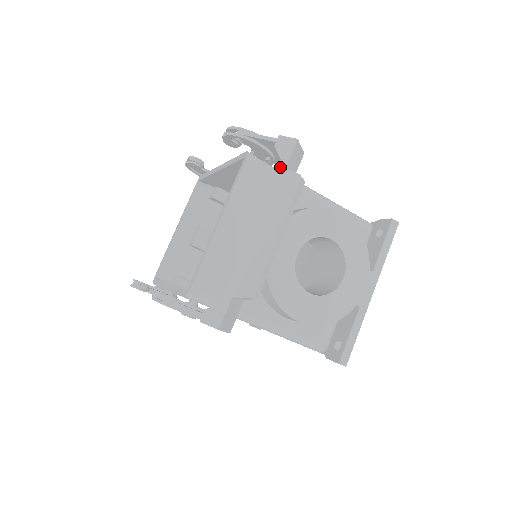
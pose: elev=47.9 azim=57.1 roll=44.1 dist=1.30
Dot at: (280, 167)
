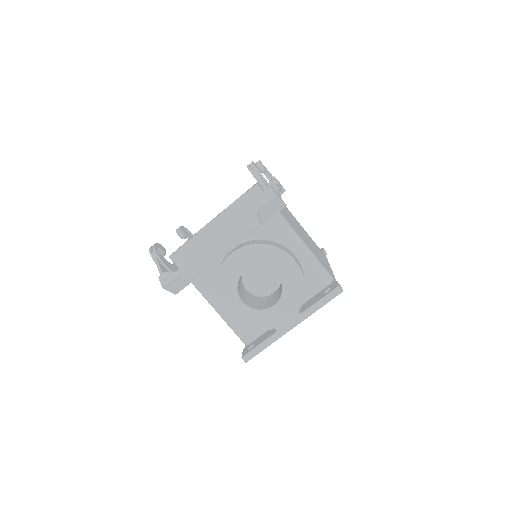
Dot at: (255, 208)
